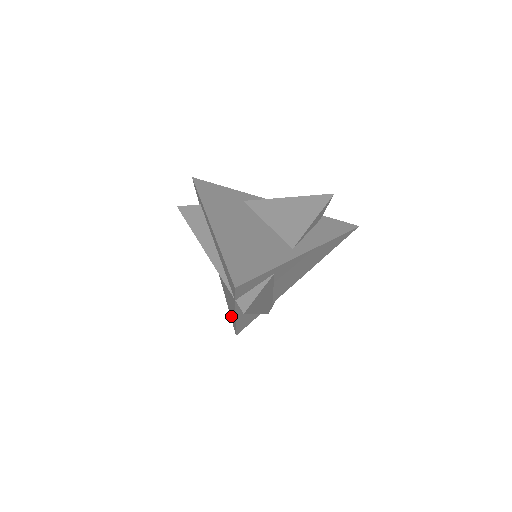
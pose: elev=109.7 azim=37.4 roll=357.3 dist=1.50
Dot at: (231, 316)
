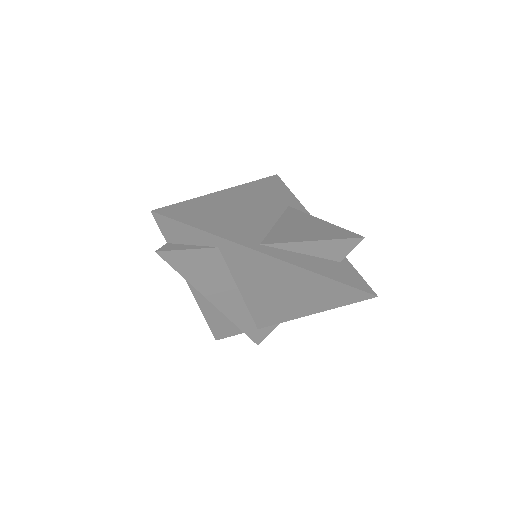
Dot at: occluded
